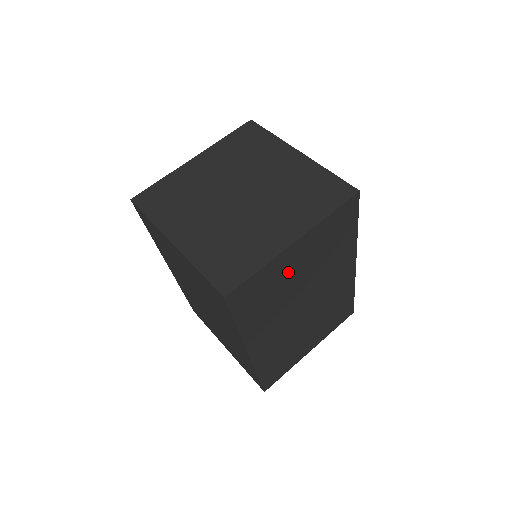
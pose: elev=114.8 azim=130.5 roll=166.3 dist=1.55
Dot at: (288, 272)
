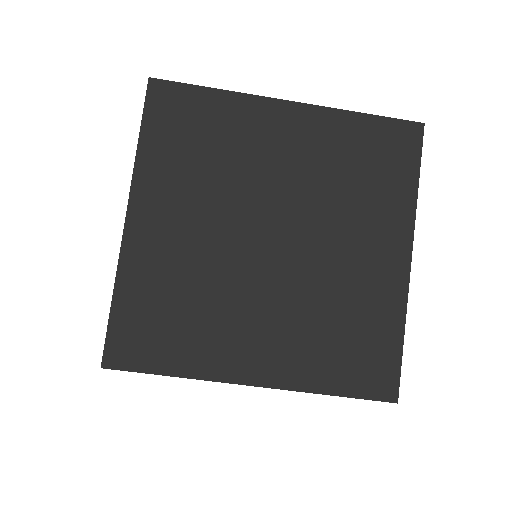
Dot at: occluded
